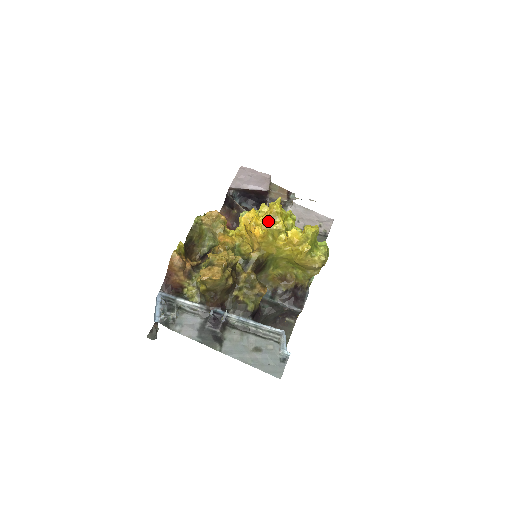
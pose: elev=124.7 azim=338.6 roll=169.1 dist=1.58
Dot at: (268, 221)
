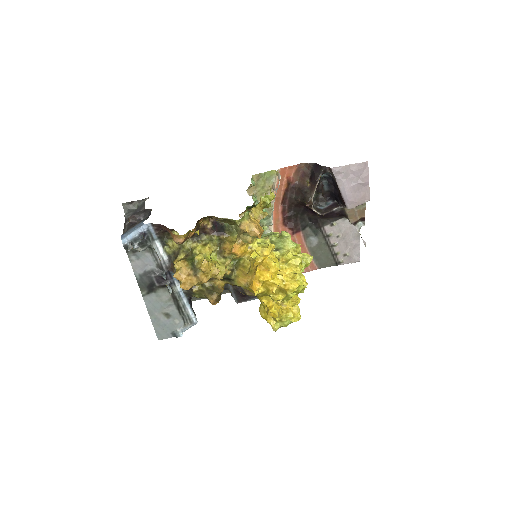
Dot at: (274, 289)
